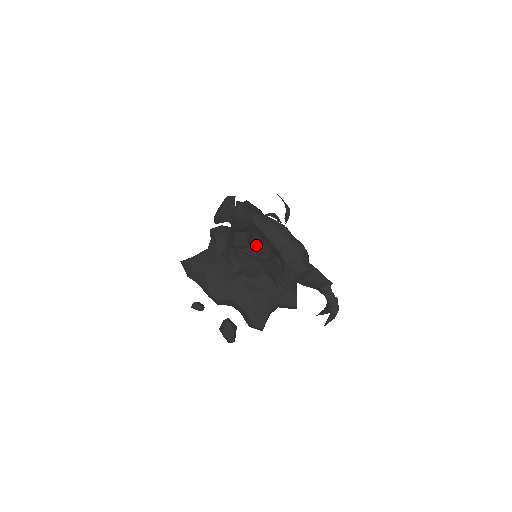
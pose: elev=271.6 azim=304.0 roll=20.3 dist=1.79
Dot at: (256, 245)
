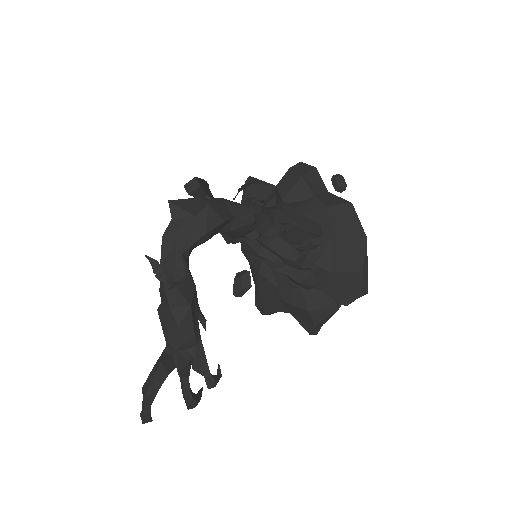
Dot at: (264, 244)
